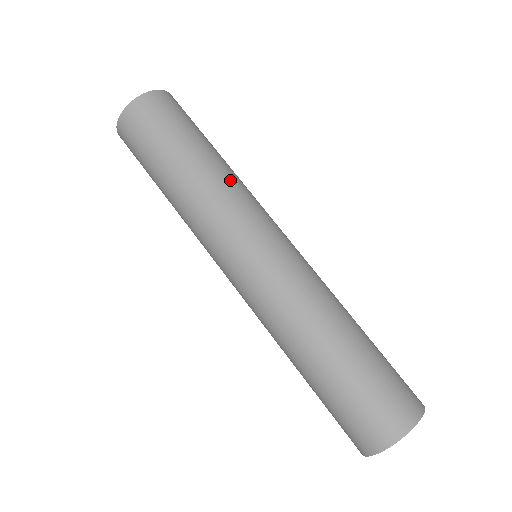
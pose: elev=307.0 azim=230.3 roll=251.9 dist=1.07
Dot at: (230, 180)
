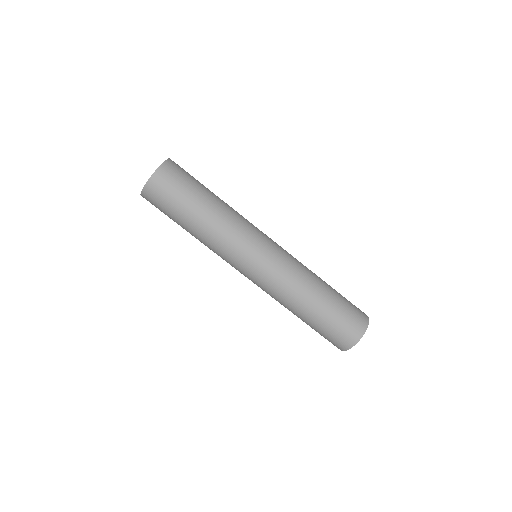
Dot at: (227, 222)
